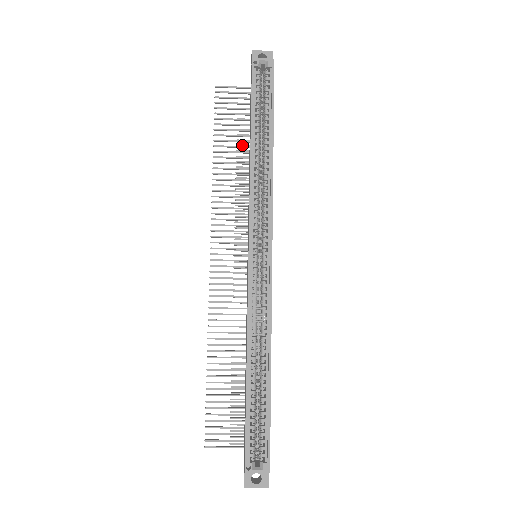
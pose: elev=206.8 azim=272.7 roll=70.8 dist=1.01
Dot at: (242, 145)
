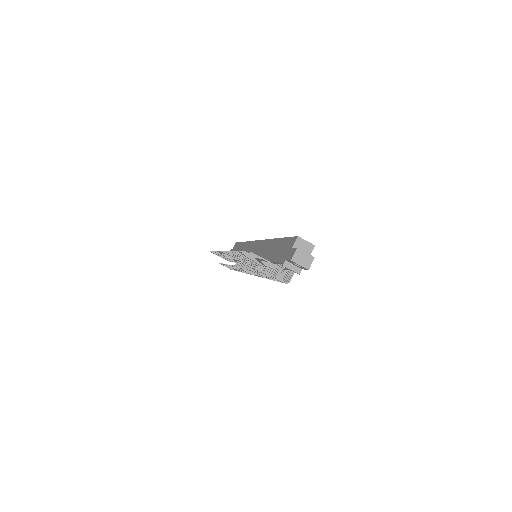
Dot at: occluded
